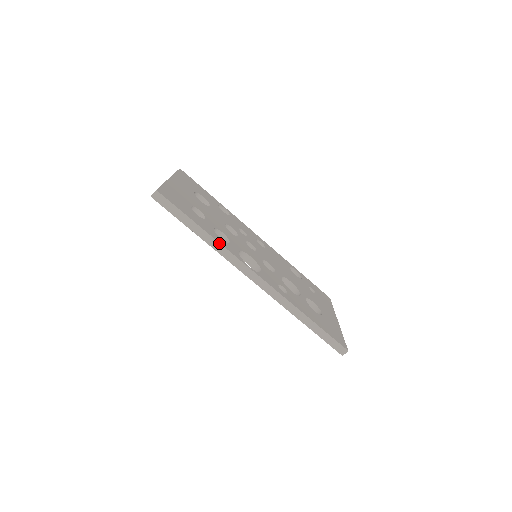
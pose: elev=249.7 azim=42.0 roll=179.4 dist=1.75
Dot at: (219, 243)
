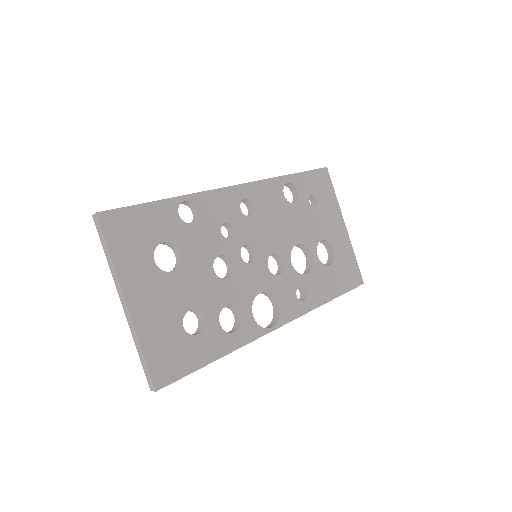
Dot at: occluded
